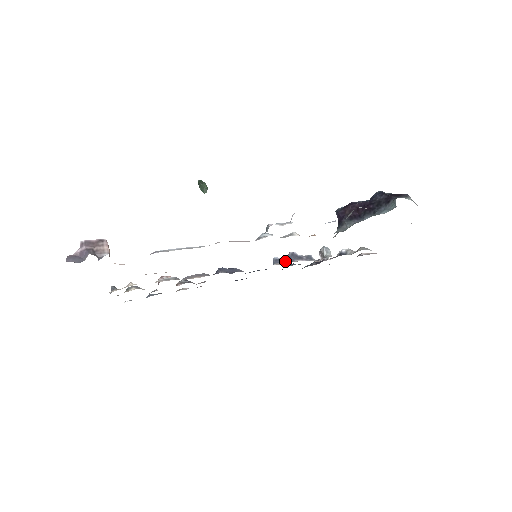
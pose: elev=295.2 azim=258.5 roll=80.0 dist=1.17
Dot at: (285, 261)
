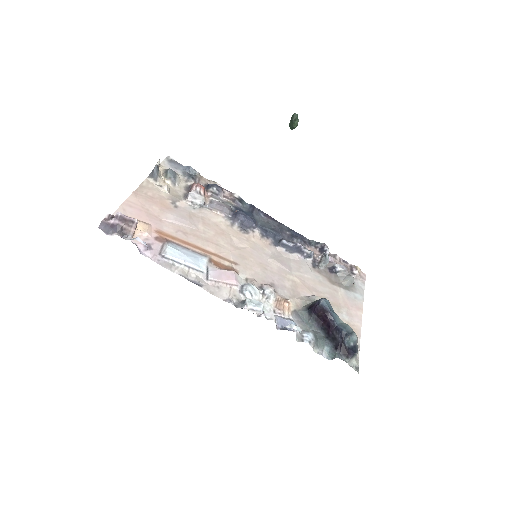
Dot at: (288, 249)
